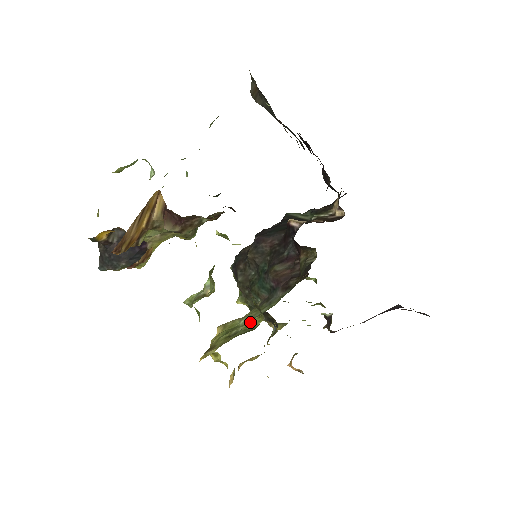
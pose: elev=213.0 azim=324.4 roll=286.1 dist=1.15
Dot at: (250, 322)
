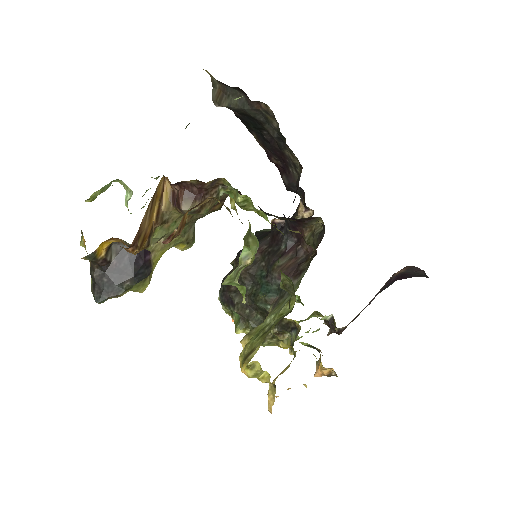
Dot at: (281, 310)
